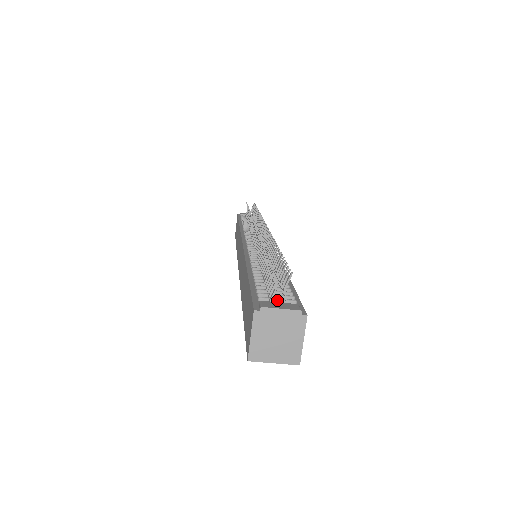
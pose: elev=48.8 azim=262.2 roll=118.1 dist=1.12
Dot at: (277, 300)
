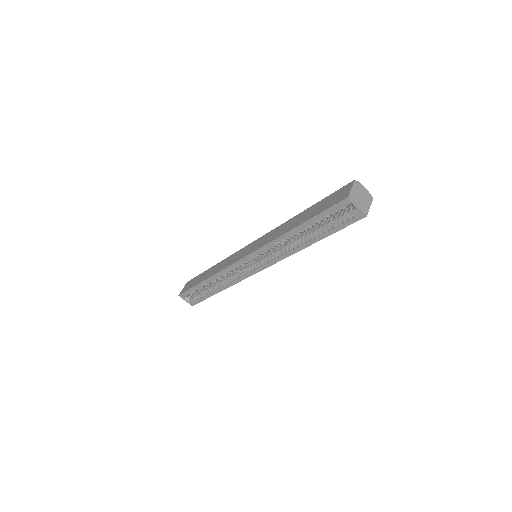
Dot at: occluded
